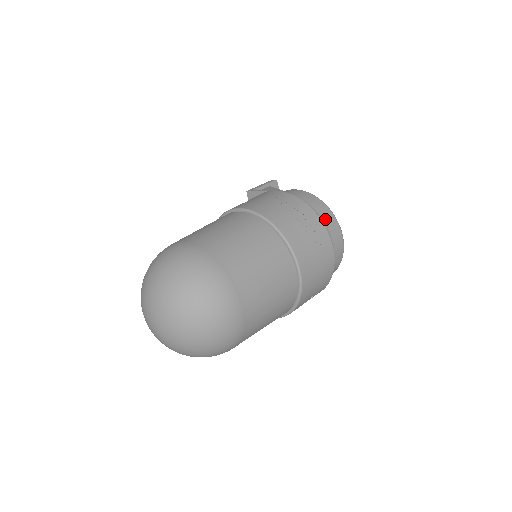
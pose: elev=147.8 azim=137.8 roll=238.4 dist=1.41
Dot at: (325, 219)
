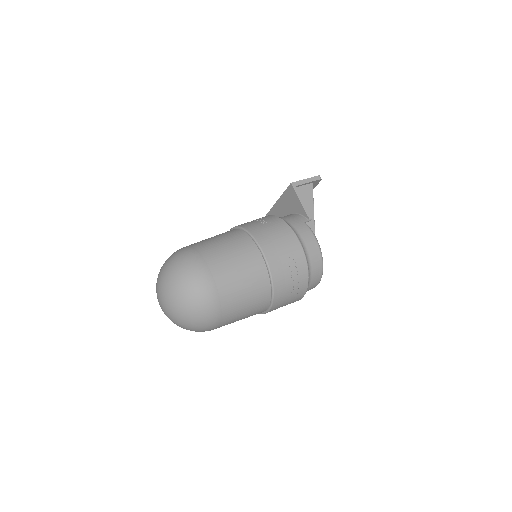
Dot at: (313, 280)
